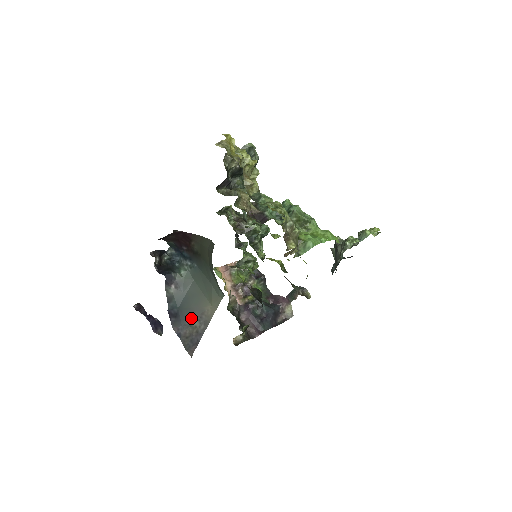
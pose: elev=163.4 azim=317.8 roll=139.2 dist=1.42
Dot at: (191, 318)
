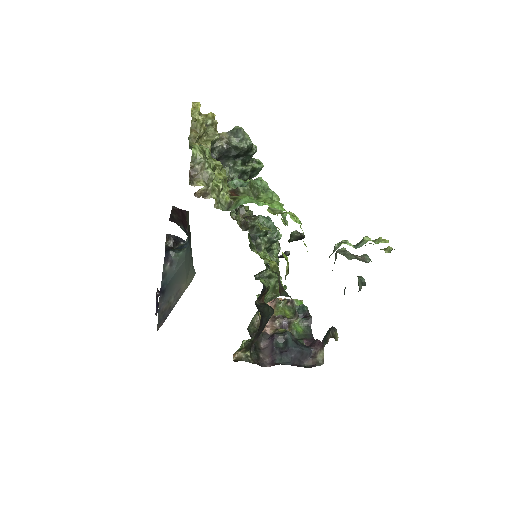
Dot at: (171, 294)
